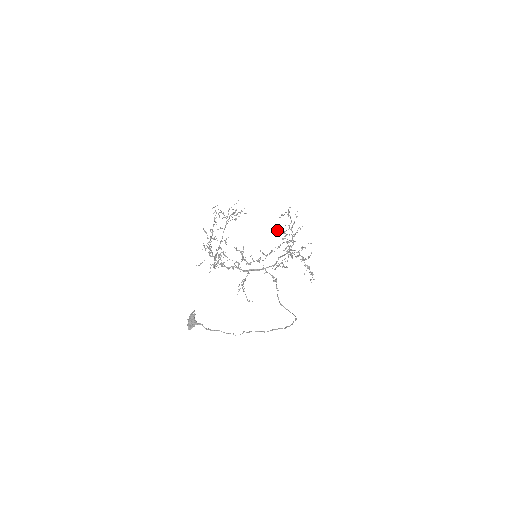
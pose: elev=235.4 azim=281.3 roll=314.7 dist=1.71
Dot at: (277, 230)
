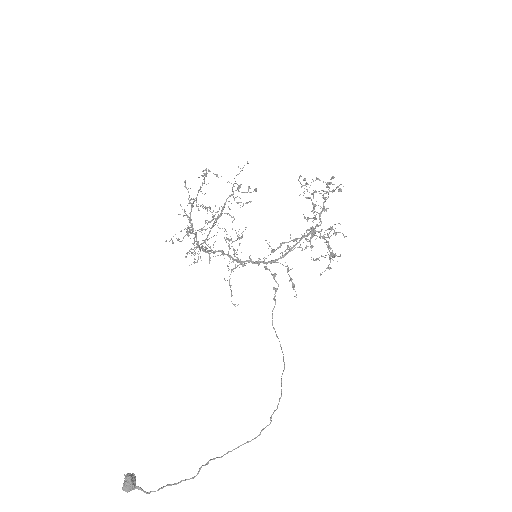
Dot at: occluded
